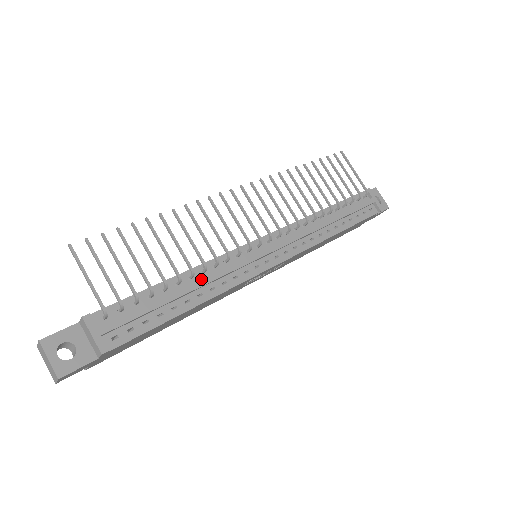
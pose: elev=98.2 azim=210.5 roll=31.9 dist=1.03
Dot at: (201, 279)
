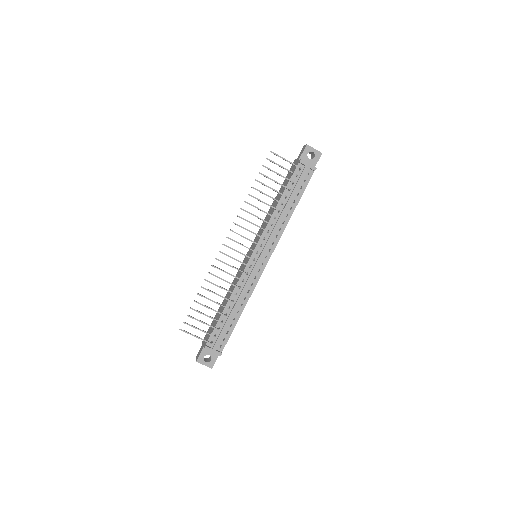
Dot at: (237, 300)
